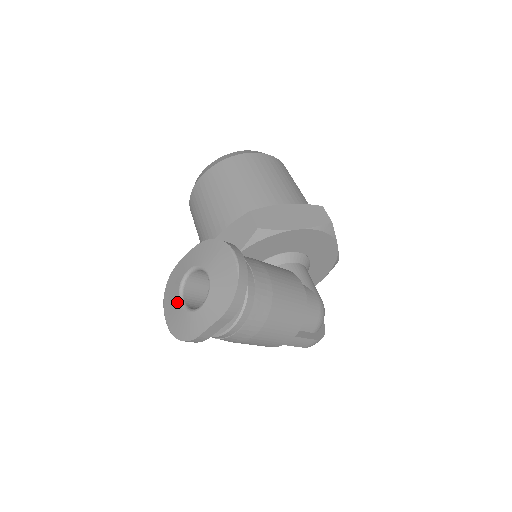
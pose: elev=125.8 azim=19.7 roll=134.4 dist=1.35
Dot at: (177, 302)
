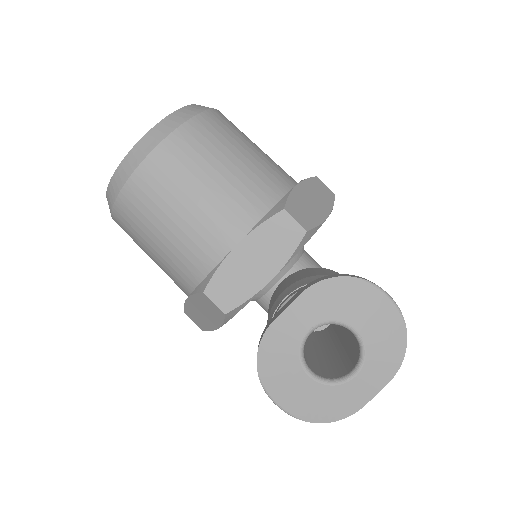
Dot at: (302, 377)
